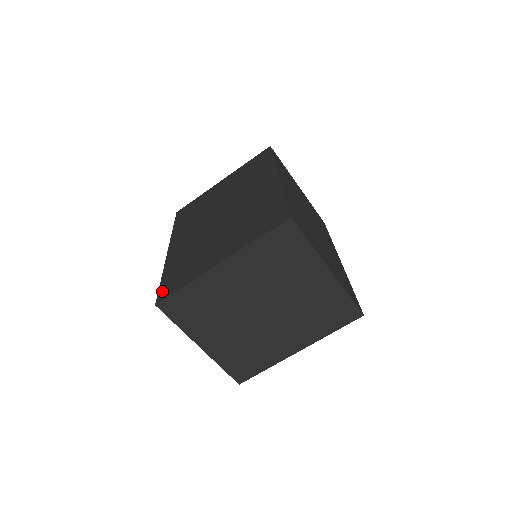
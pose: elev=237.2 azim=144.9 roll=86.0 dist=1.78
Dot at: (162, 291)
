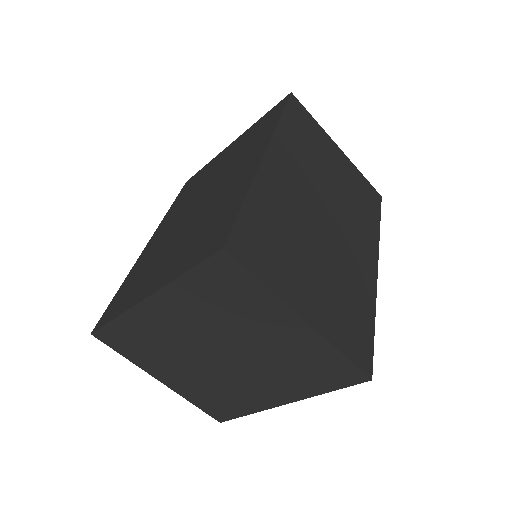
Dot at: (105, 313)
